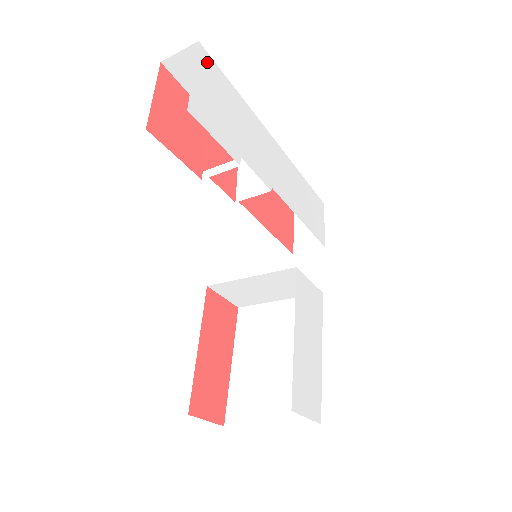
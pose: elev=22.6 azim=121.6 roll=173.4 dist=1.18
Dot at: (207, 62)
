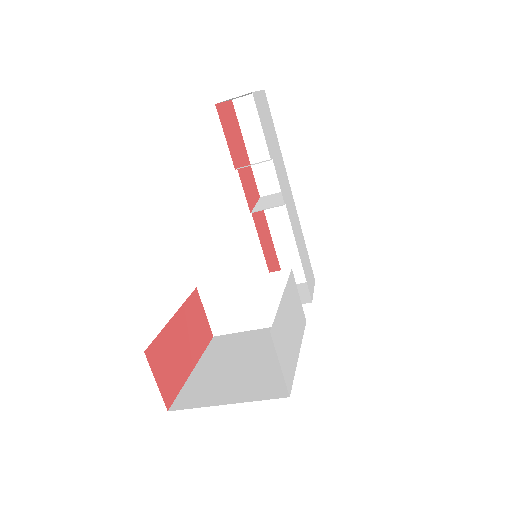
Dot at: (266, 102)
